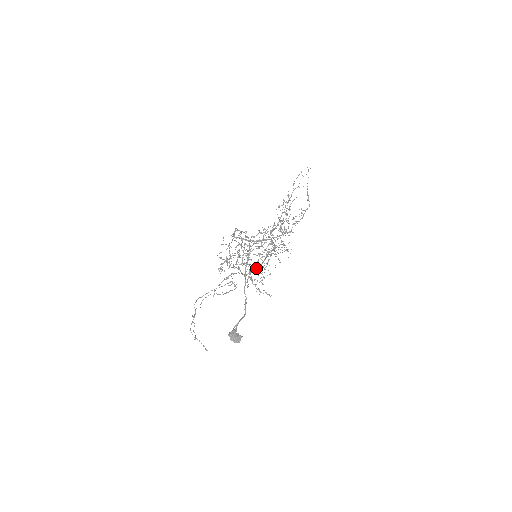
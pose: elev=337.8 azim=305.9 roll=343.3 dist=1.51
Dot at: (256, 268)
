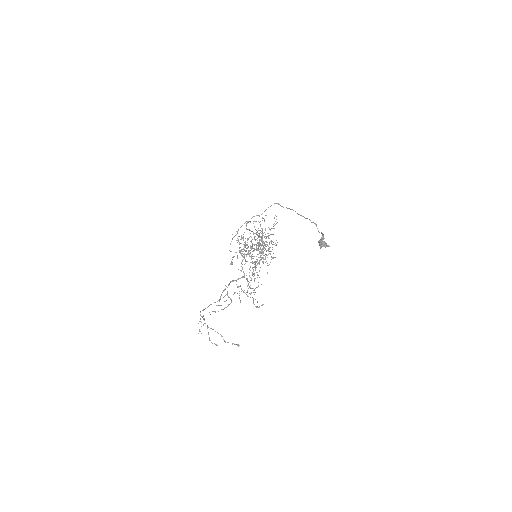
Dot at: occluded
